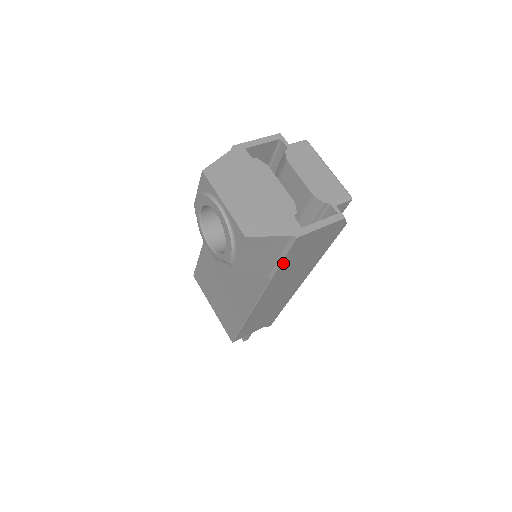
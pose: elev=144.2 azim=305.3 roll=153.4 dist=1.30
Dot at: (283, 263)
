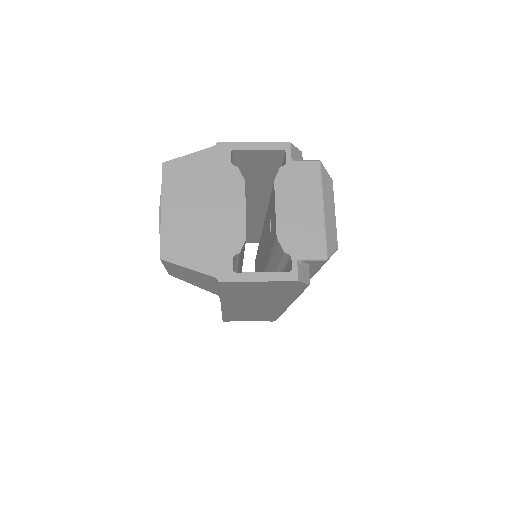
Dot at: (224, 293)
